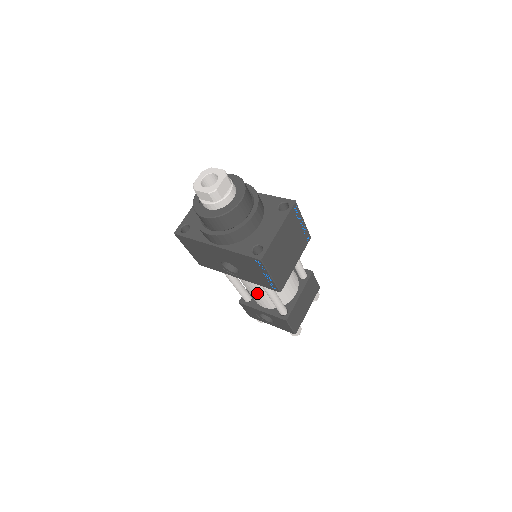
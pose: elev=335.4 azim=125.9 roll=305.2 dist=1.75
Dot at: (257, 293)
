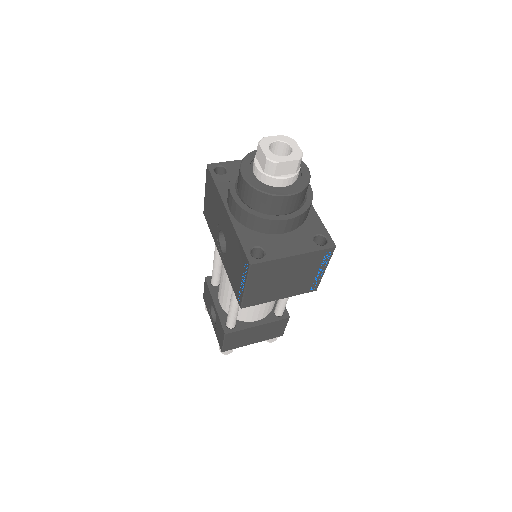
Dot at: (225, 287)
